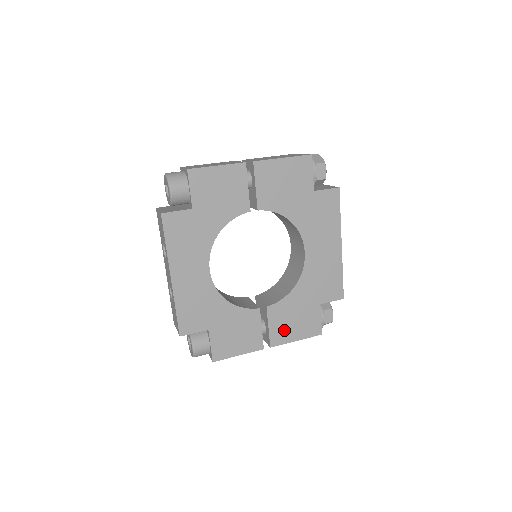
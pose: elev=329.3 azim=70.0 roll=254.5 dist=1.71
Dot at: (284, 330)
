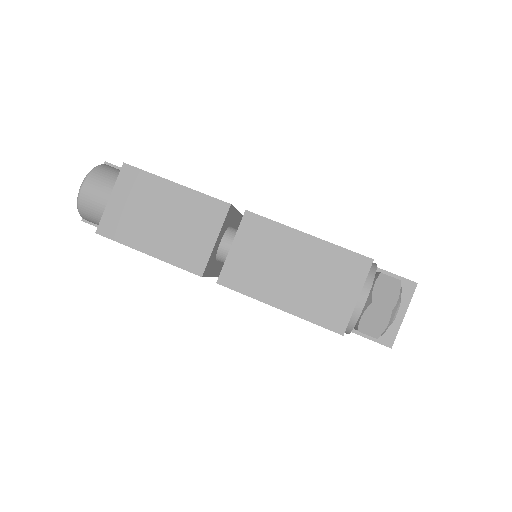
Dot at: occluded
